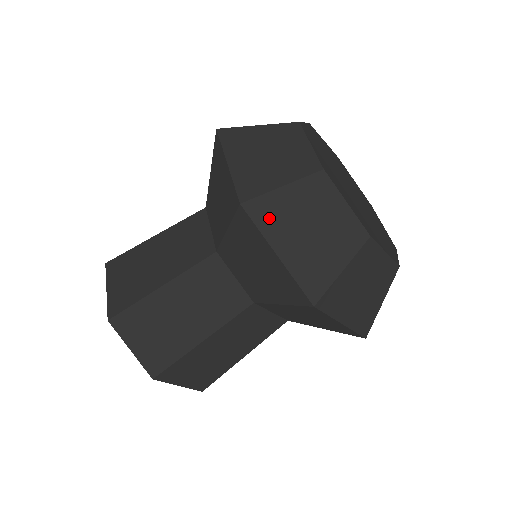
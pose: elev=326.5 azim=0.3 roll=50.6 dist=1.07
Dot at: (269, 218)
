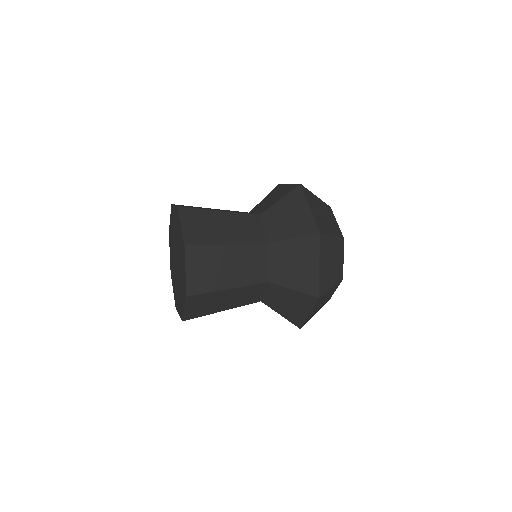
Dot at: (309, 197)
